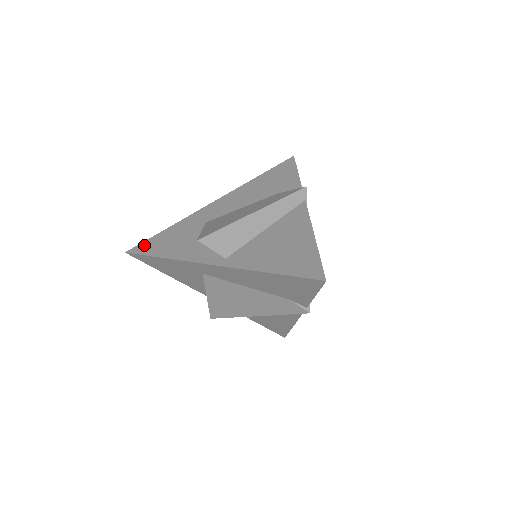
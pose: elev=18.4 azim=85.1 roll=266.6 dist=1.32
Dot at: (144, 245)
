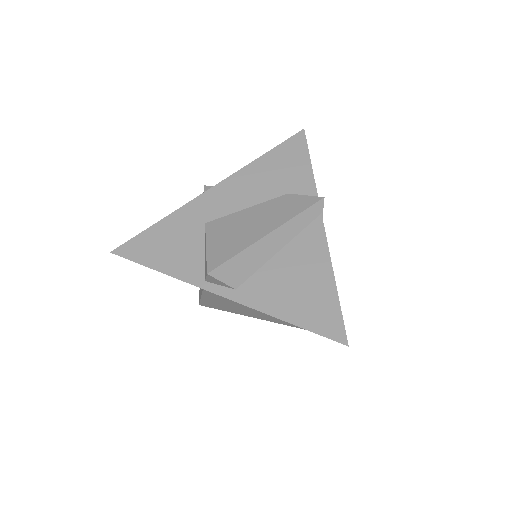
Dot at: (133, 245)
